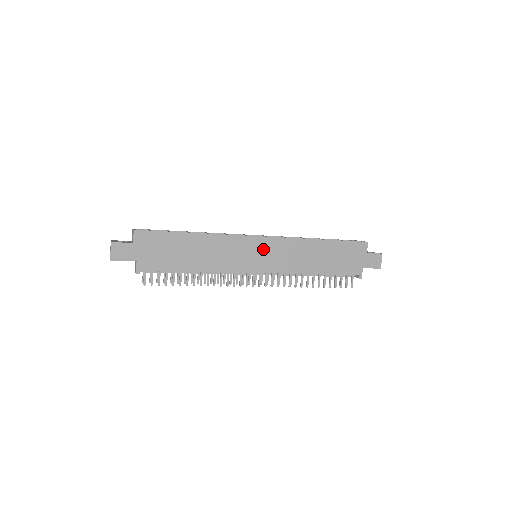
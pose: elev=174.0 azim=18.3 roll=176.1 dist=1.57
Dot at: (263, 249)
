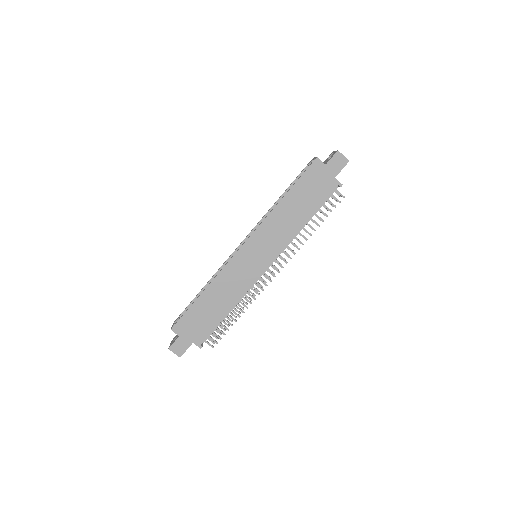
Dot at: (252, 251)
